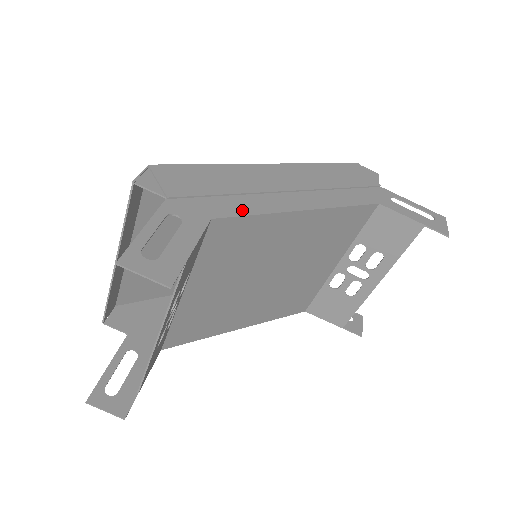
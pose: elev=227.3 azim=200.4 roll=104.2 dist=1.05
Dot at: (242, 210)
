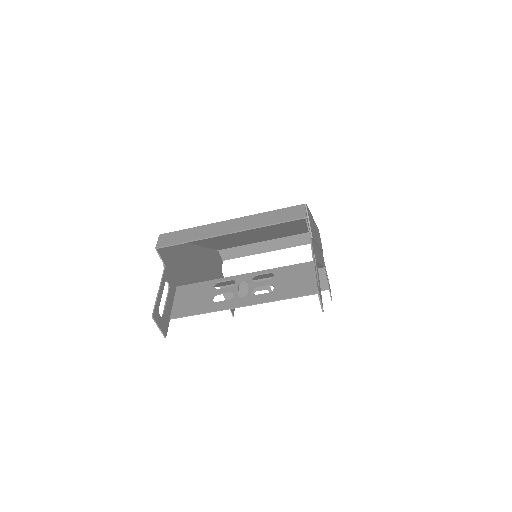
Dot at: occluded
